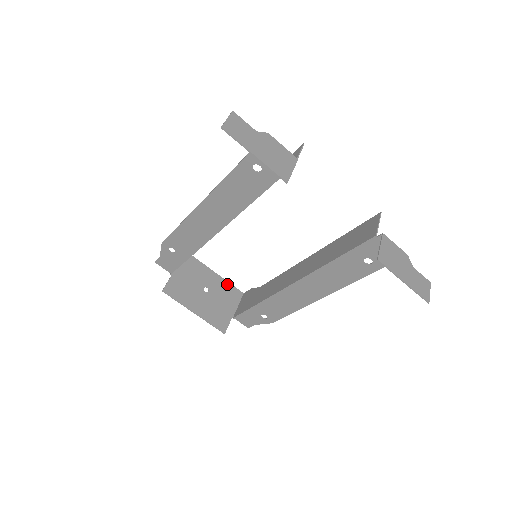
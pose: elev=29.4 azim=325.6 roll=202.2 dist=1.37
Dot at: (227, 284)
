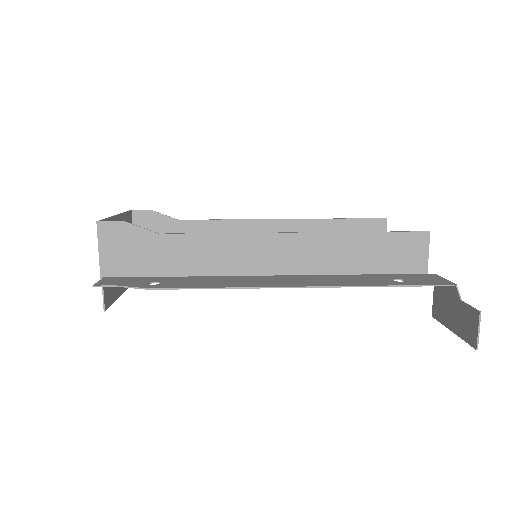
Dot at: (124, 217)
